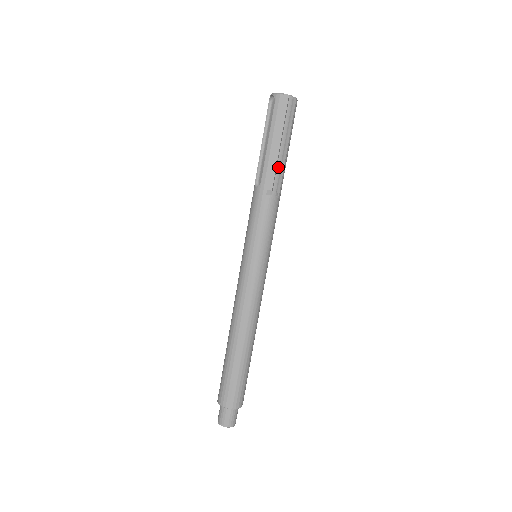
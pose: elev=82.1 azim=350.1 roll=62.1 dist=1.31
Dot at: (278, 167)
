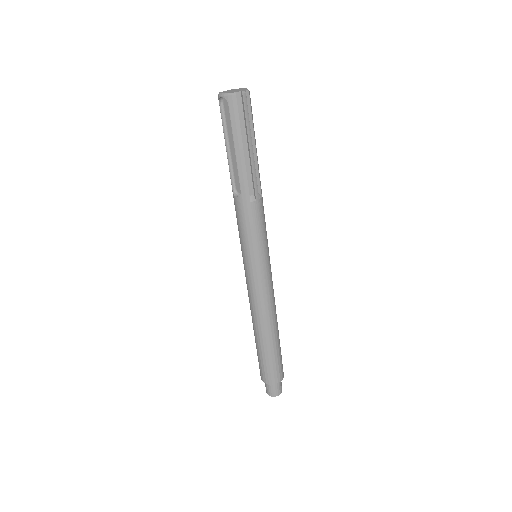
Dot at: (253, 171)
